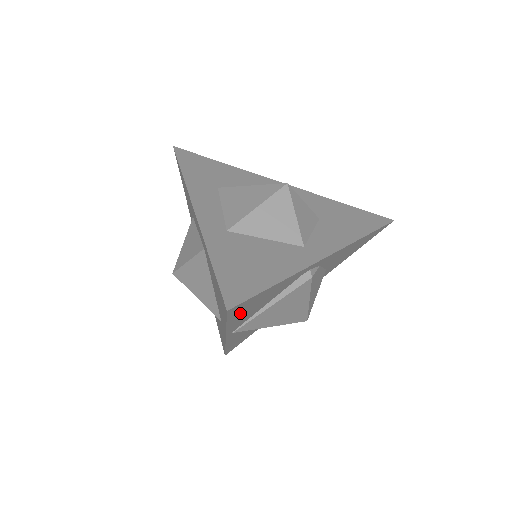
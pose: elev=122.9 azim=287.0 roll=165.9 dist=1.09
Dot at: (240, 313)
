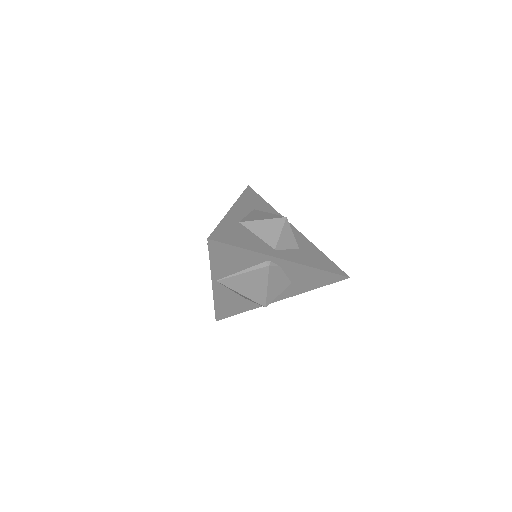
Dot at: (219, 256)
